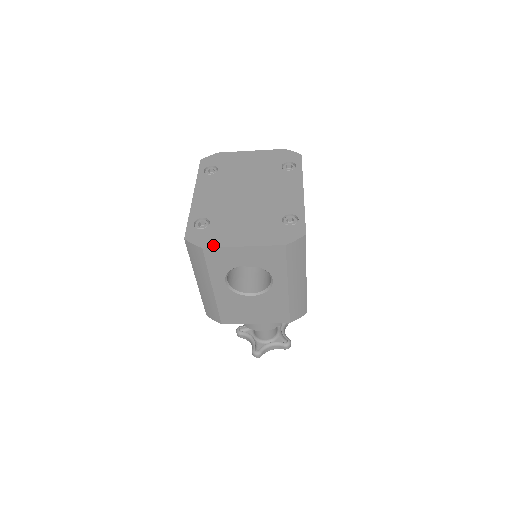
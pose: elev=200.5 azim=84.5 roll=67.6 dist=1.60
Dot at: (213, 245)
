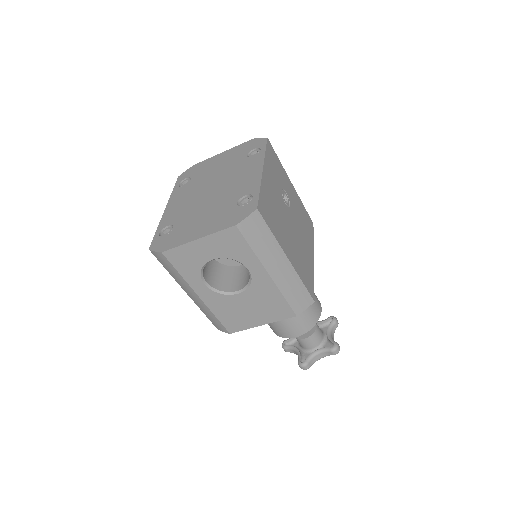
Dot at: (171, 247)
